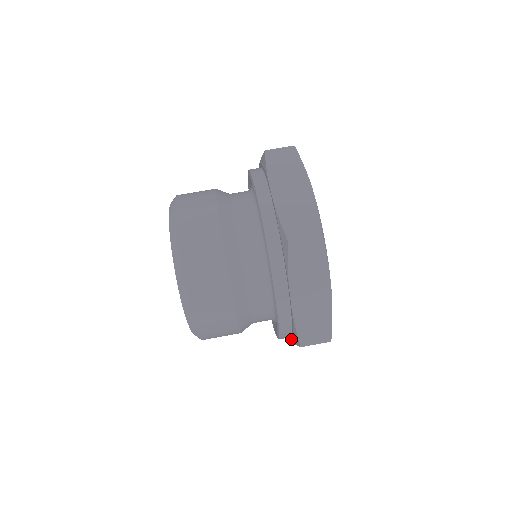
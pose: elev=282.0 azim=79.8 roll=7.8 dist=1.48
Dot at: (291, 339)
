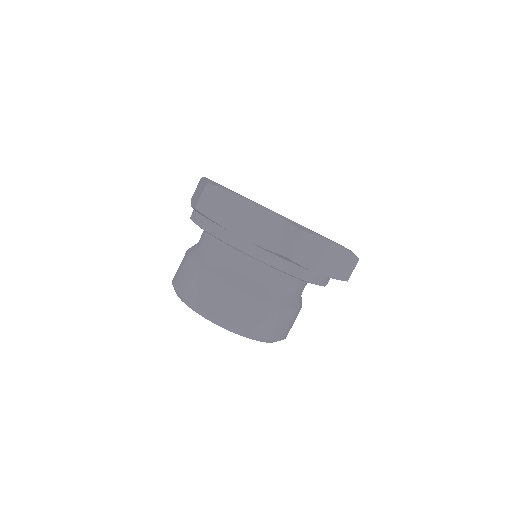
Dot at: (306, 269)
